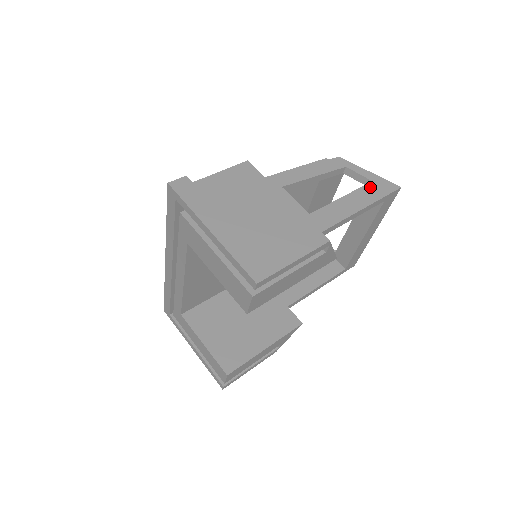
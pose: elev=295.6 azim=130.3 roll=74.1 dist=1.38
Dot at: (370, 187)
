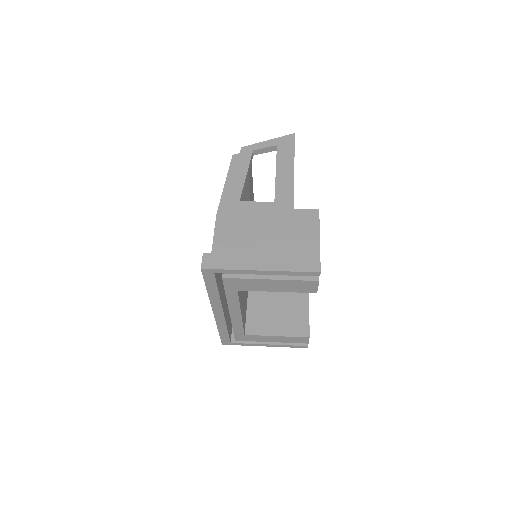
Dot at: (281, 150)
